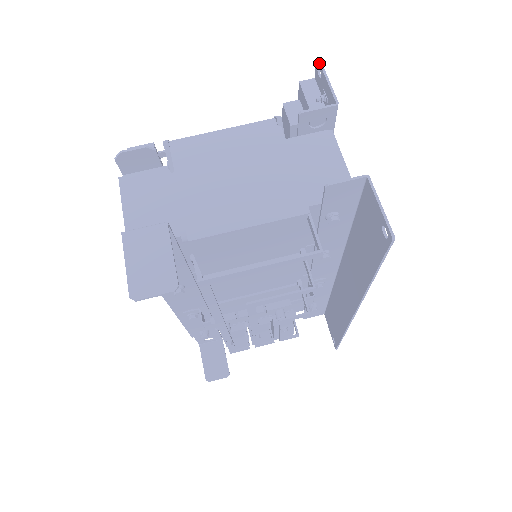
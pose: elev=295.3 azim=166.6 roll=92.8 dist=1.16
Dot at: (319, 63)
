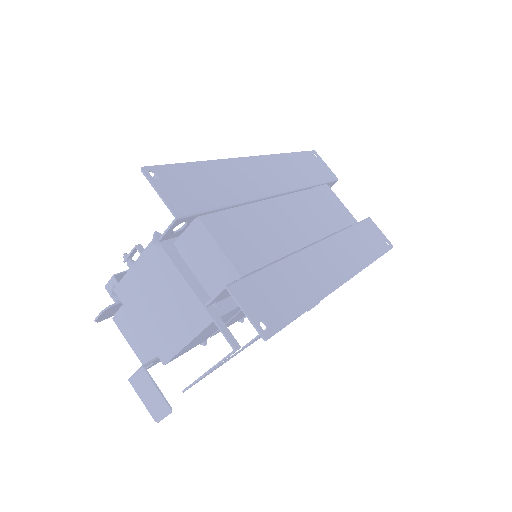
Dot at: occluded
